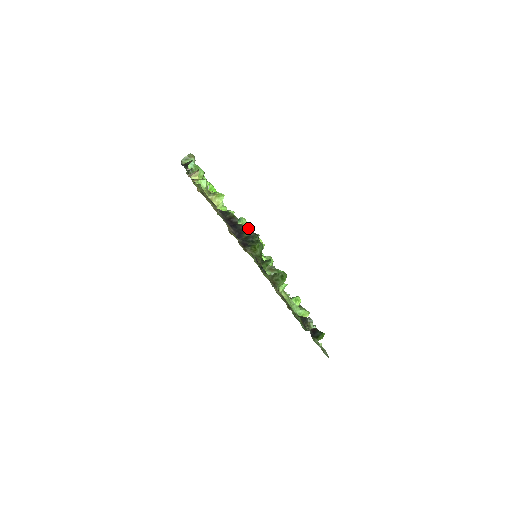
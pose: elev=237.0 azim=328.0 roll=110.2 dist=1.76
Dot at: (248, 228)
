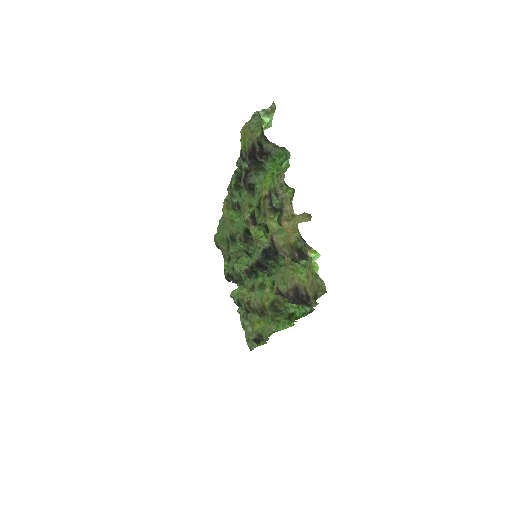
Dot at: occluded
